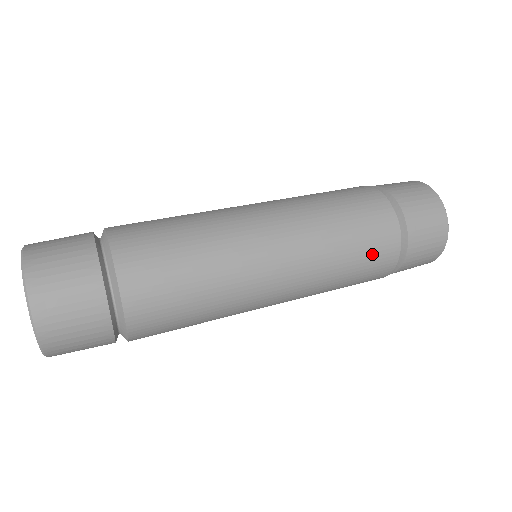
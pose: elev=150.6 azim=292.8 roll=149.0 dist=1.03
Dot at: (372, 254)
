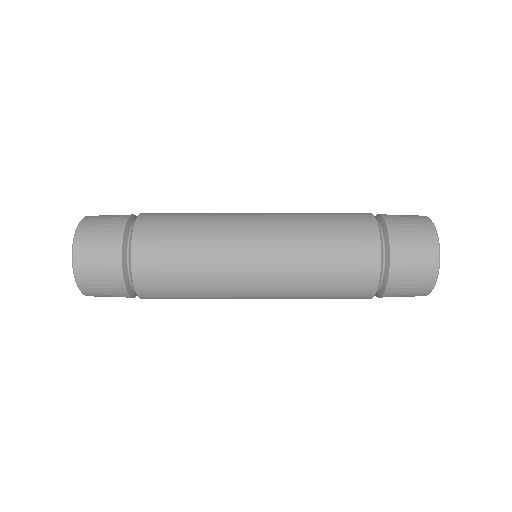
Dot at: (348, 277)
